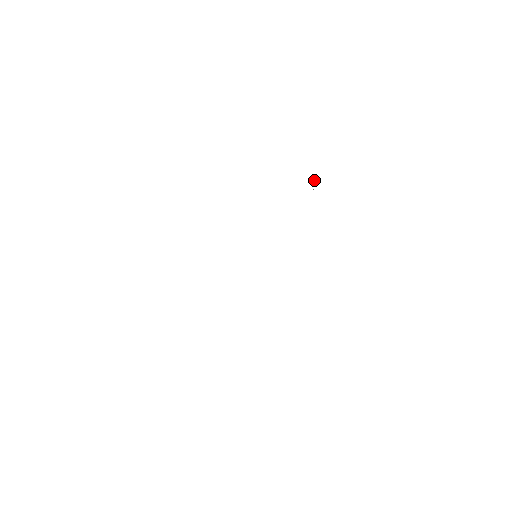
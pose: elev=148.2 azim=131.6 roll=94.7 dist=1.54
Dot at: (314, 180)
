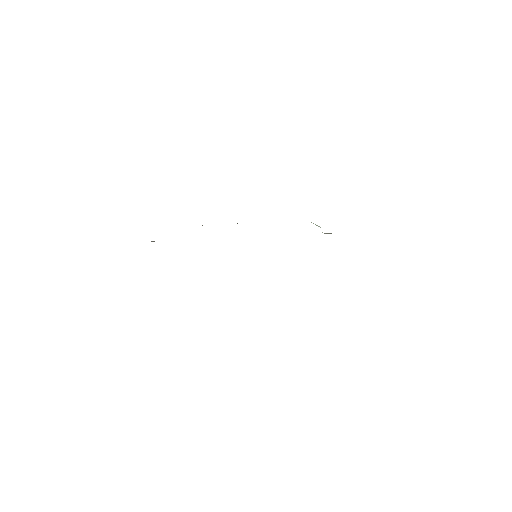
Dot at: occluded
